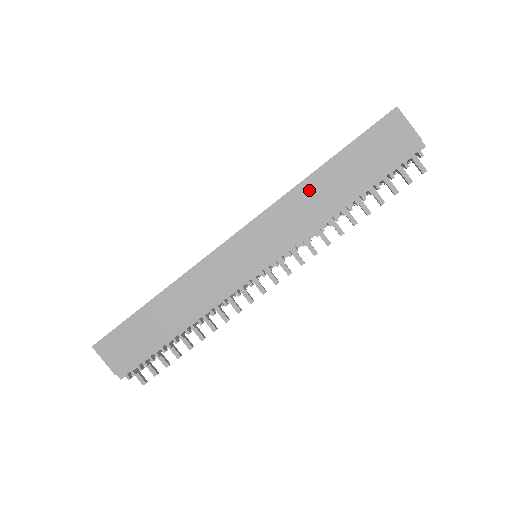
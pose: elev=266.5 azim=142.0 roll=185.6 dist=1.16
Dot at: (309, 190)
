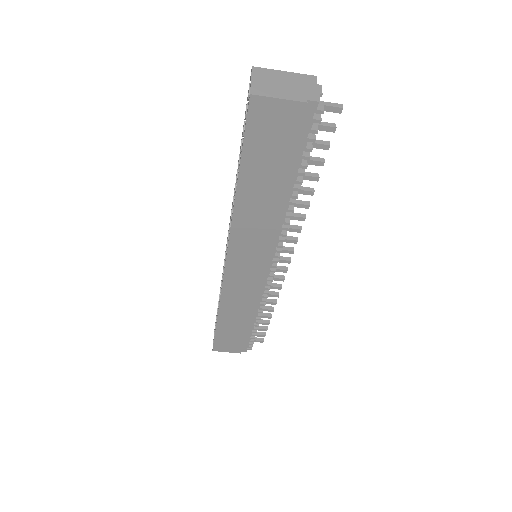
Dot at: (246, 211)
